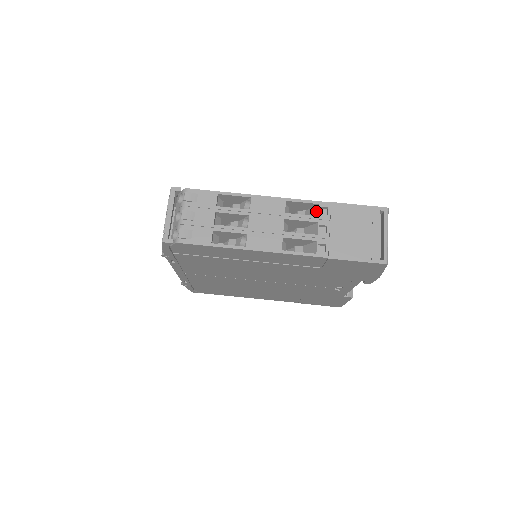
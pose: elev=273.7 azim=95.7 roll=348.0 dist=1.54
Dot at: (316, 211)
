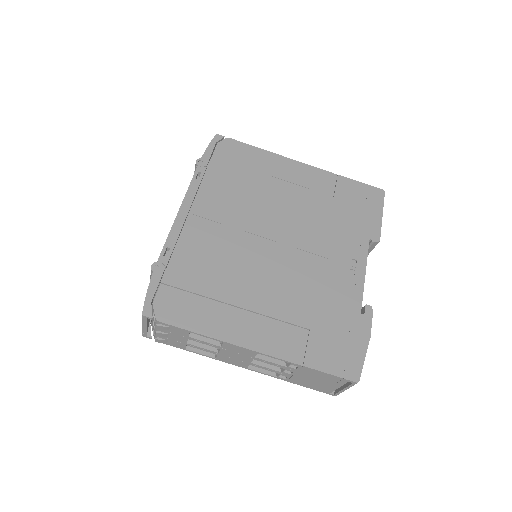
Dot at: occluded
